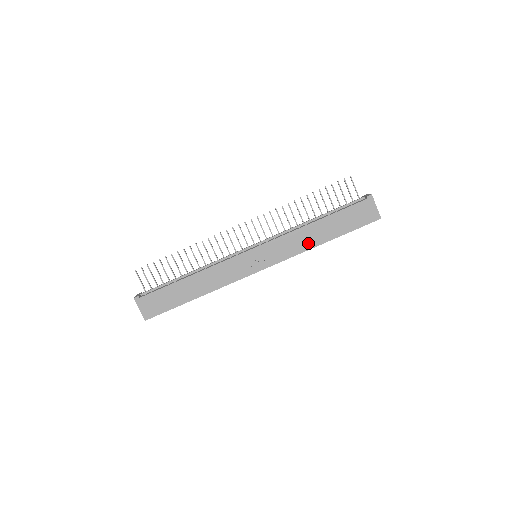
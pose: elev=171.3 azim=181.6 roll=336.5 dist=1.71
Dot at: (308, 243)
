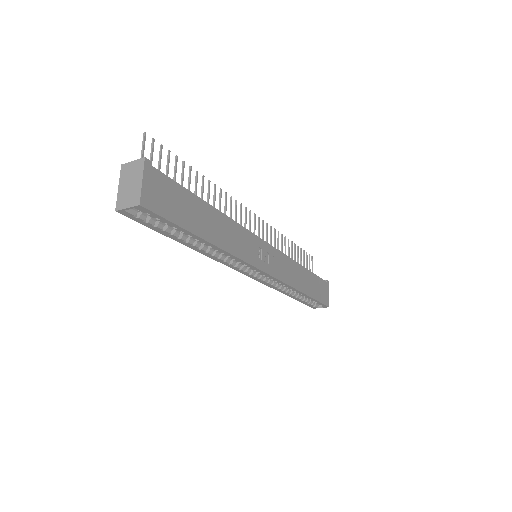
Dot at: (296, 282)
